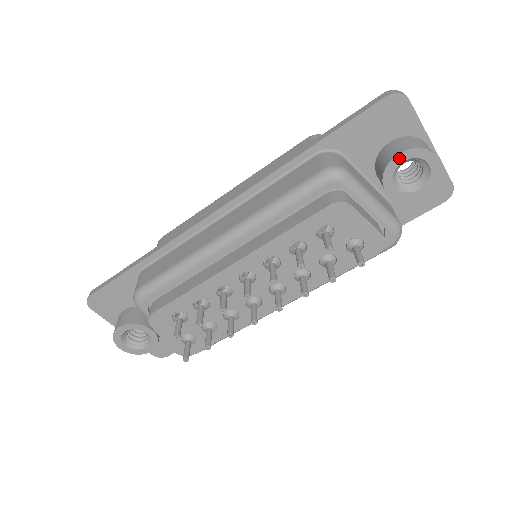
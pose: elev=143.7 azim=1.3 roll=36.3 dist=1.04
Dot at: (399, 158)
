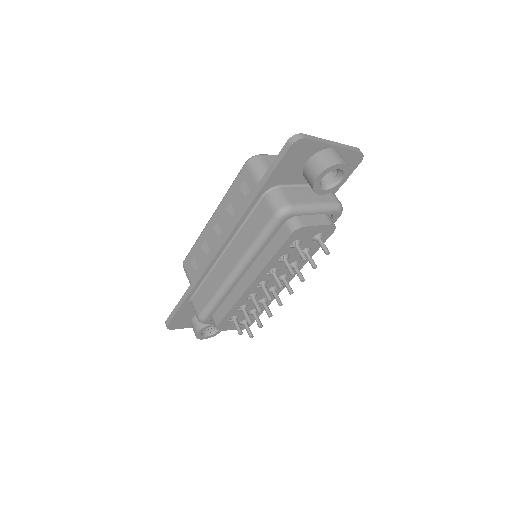
Dot at: (319, 179)
